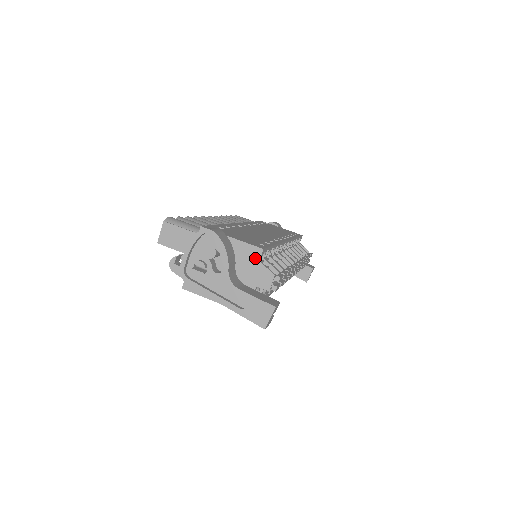
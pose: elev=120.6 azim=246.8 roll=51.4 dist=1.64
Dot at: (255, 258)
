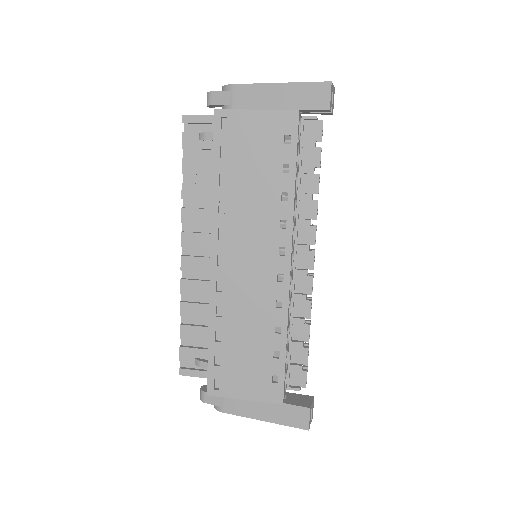
Dot at: occluded
